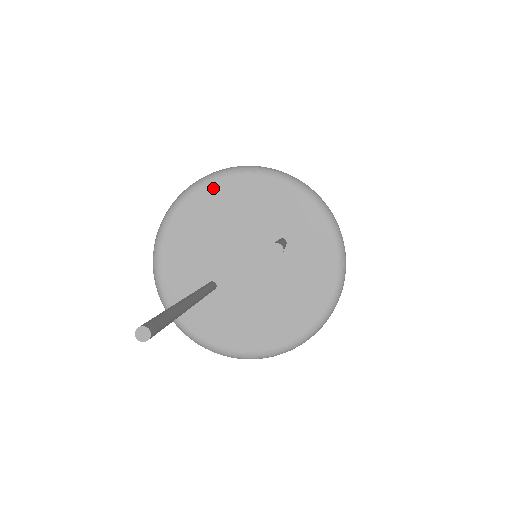
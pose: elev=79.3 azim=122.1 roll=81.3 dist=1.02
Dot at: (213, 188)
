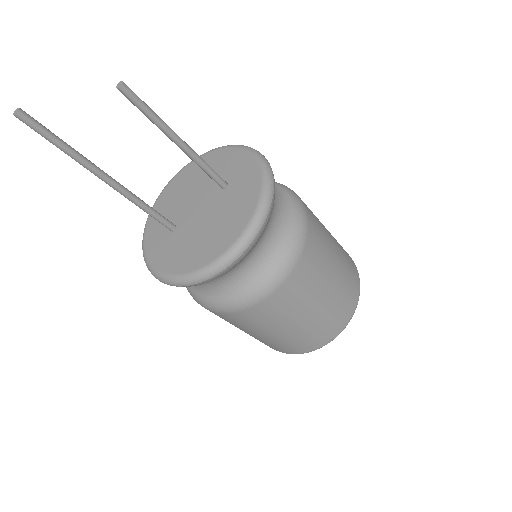
Dot at: (190, 166)
